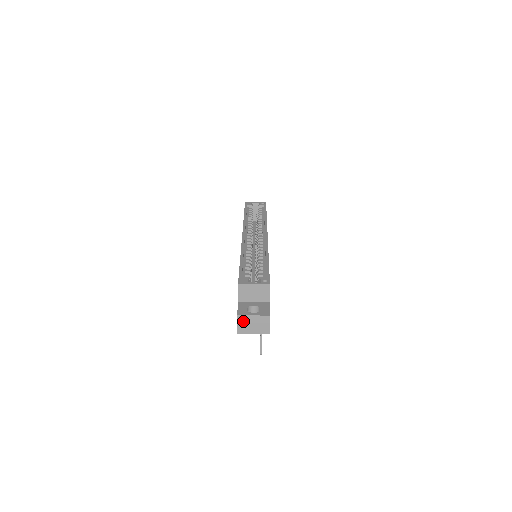
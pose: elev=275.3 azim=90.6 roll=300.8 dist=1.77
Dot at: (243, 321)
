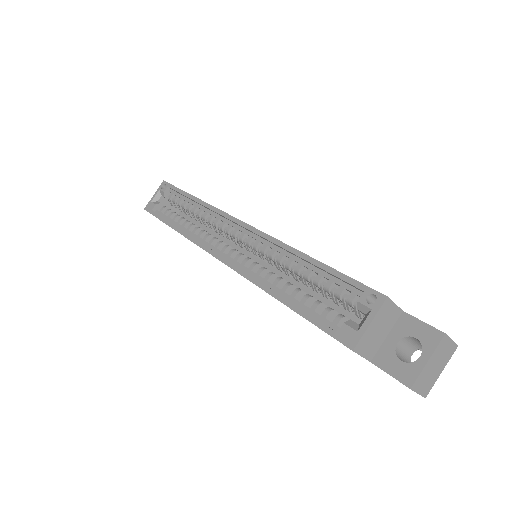
Dot at: (421, 382)
